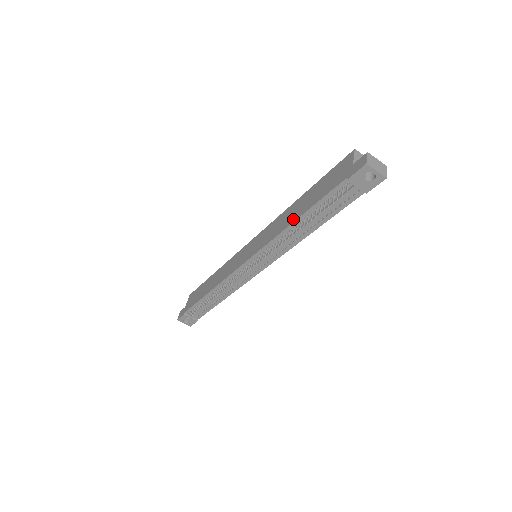
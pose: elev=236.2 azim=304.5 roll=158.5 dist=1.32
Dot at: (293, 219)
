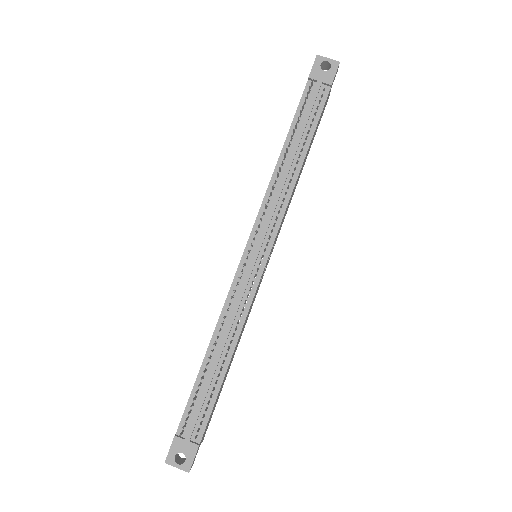
Dot at: (278, 158)
